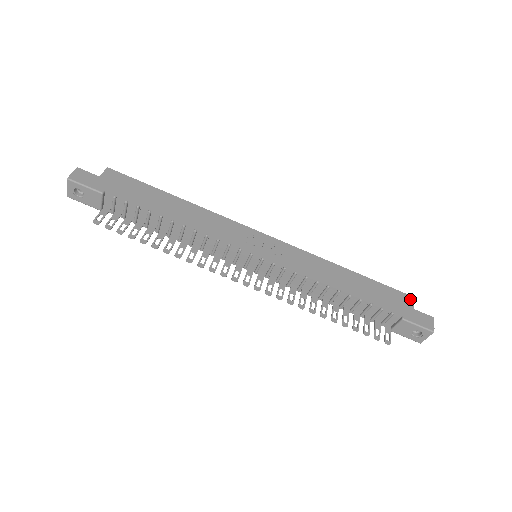
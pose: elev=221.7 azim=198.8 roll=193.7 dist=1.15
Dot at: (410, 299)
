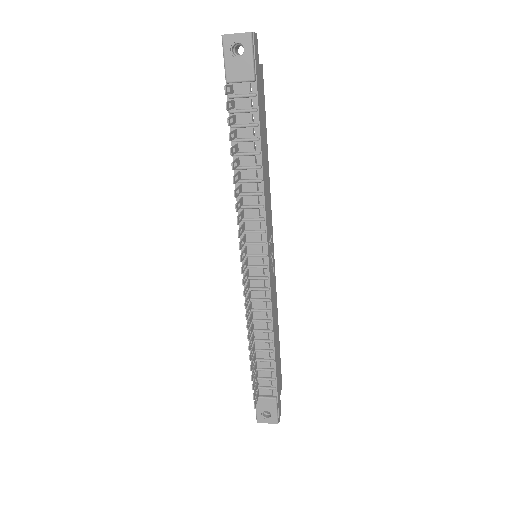
Dot at: occluded
